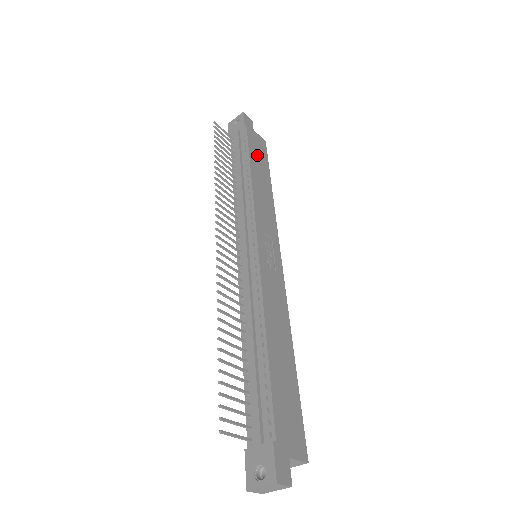
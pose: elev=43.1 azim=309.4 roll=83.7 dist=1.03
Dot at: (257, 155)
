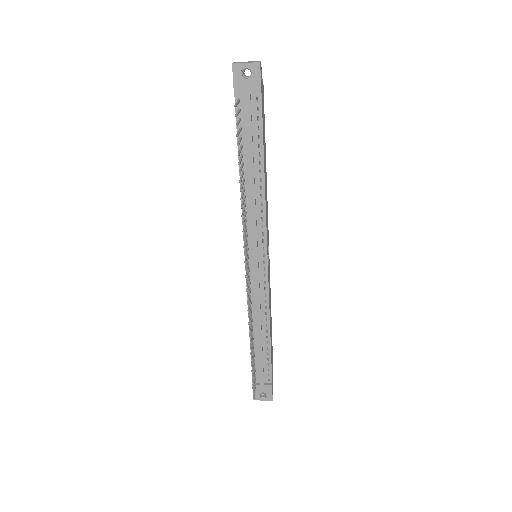
Dot at: occluded
